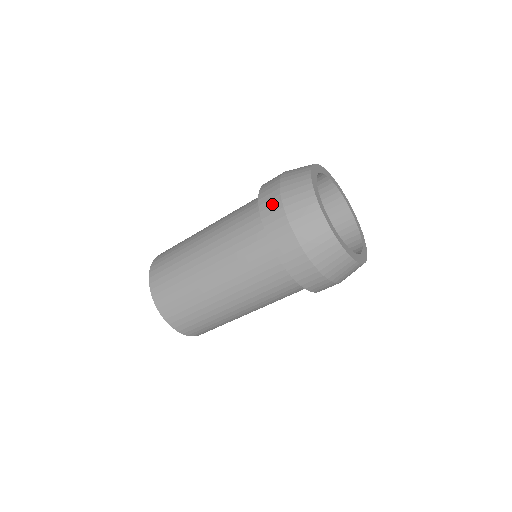
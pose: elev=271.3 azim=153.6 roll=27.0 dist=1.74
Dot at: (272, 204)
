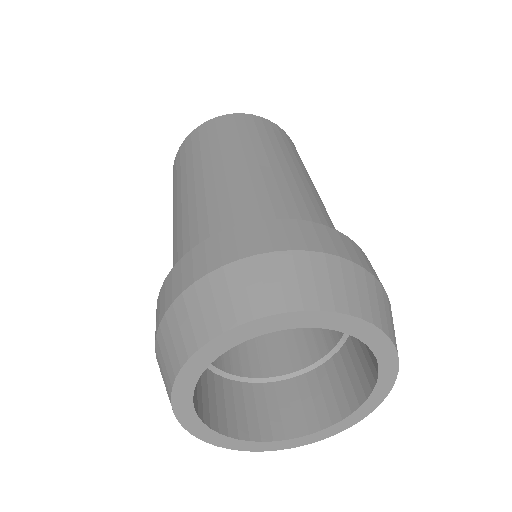
Dot at: (160, 308)
